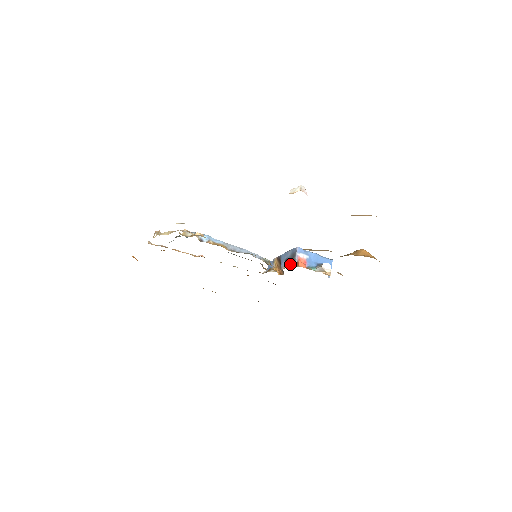
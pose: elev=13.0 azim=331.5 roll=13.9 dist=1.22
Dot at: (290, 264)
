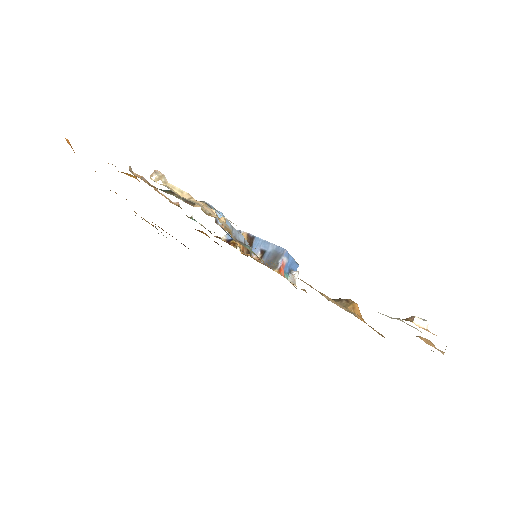
Dot at: (270, 263)
